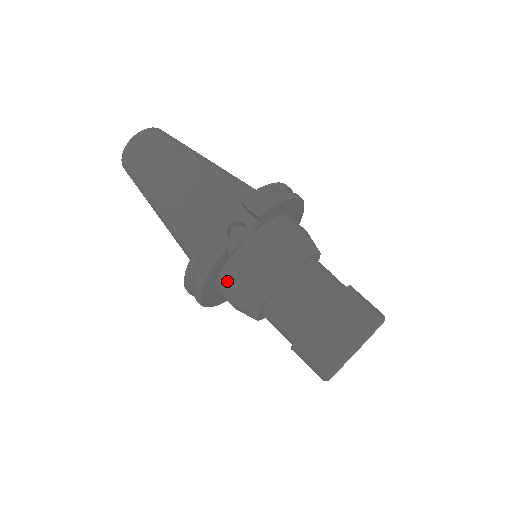
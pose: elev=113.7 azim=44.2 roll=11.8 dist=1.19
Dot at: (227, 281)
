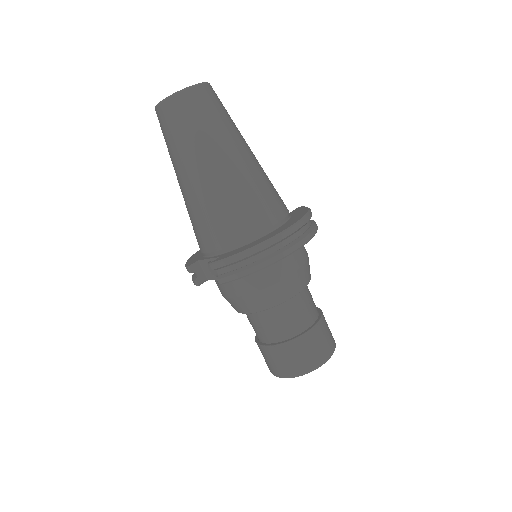
Dot at: occluded
